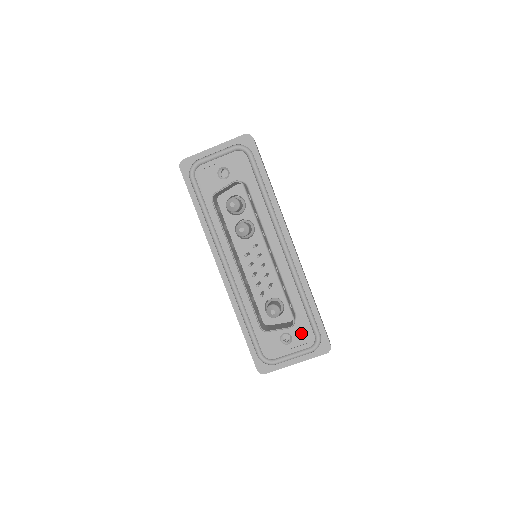
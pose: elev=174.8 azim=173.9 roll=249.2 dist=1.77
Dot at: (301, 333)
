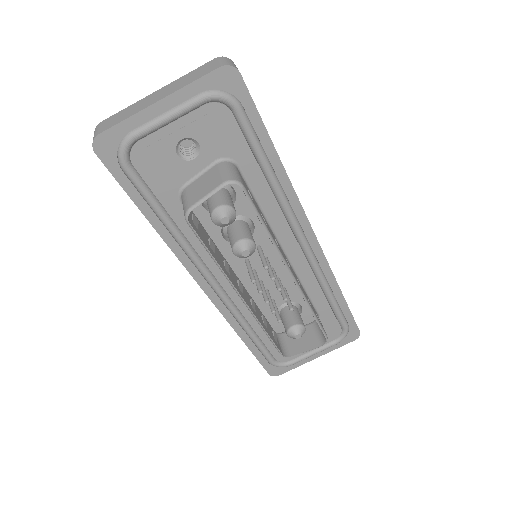
Dot at: occluded
